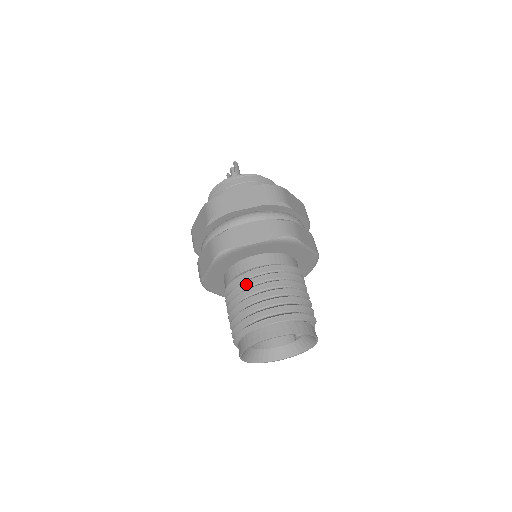
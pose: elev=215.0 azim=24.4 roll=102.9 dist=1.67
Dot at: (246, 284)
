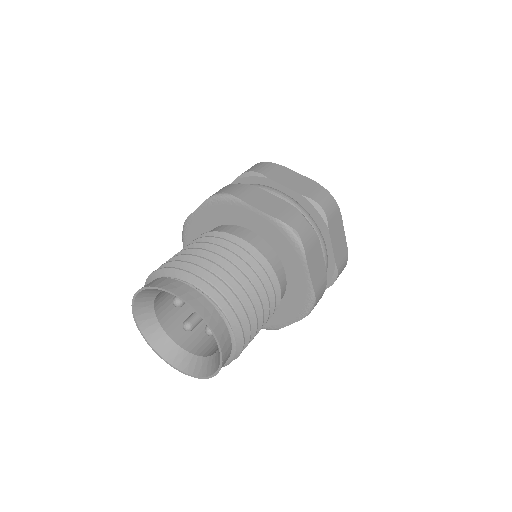
Dot at: occluded
